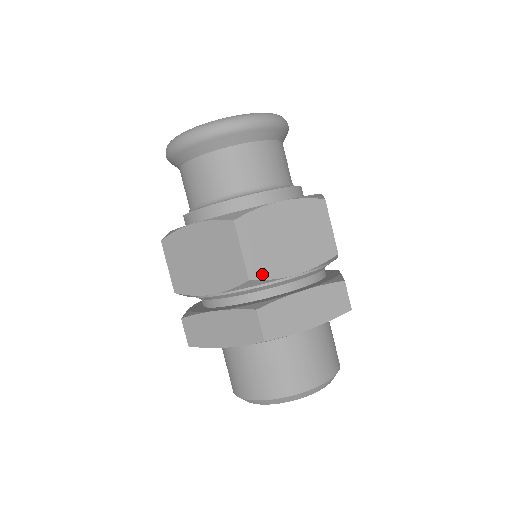
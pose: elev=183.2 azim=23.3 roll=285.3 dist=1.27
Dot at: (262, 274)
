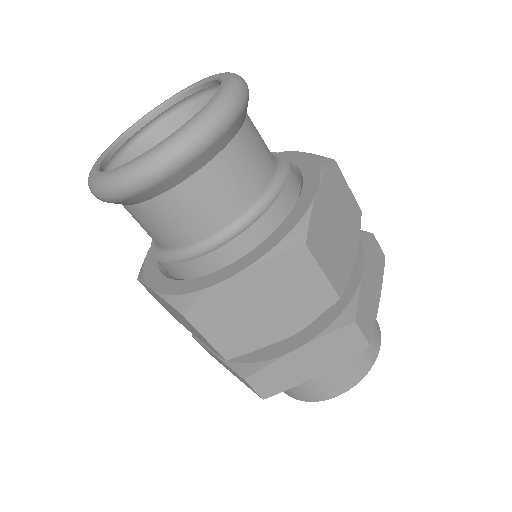
Dot at: (343, 282)
